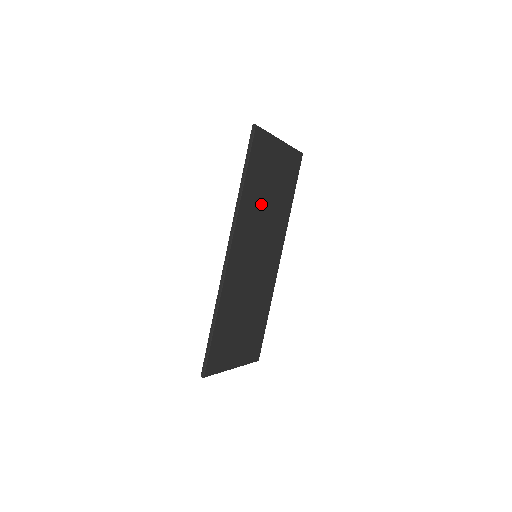
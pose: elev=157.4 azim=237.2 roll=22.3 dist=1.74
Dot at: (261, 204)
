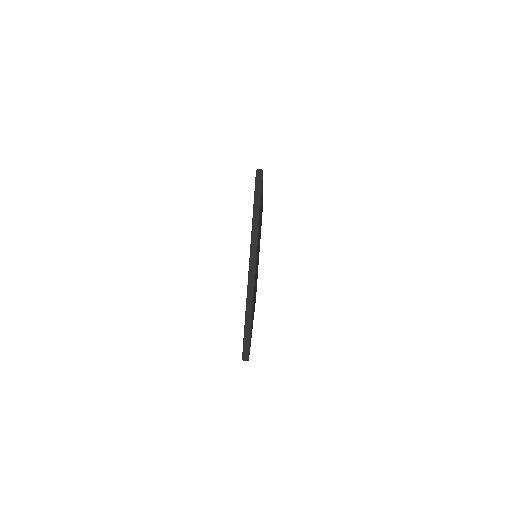
Dot at: occluded
